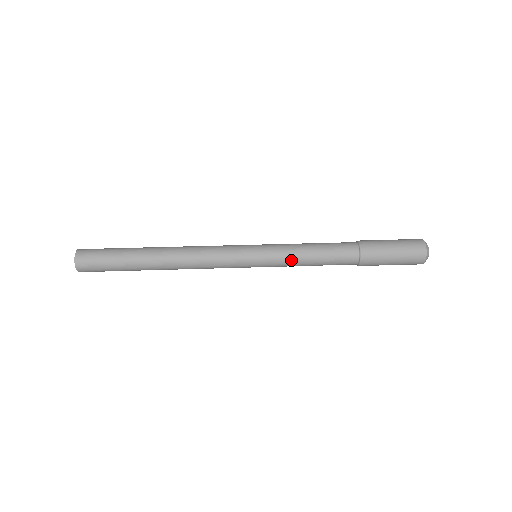
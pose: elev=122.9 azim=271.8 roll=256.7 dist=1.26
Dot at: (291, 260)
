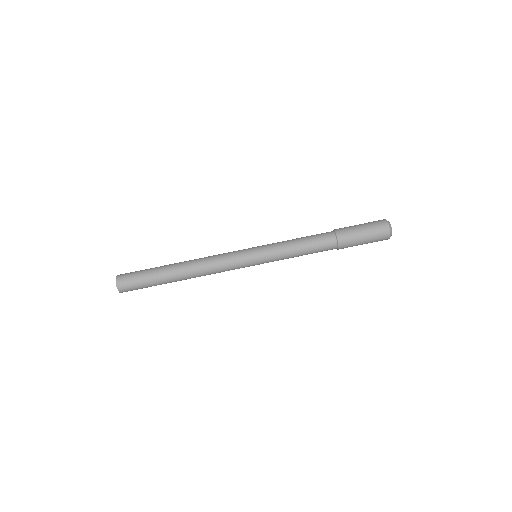
Dot at: (284, 258)
